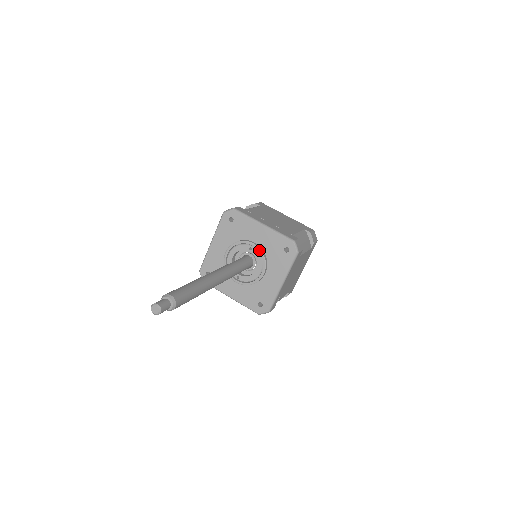
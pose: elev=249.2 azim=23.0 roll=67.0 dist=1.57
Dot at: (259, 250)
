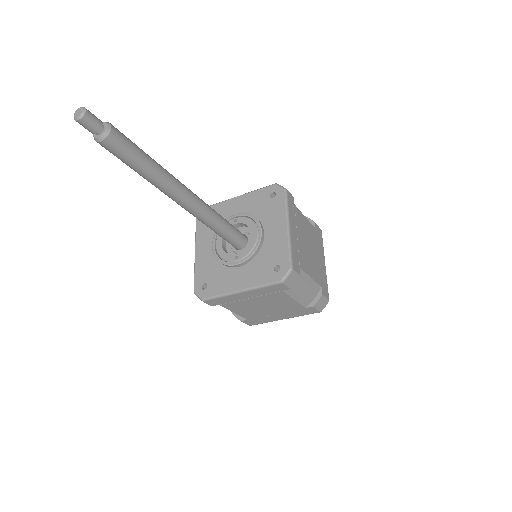
Dot at: (245, 214)
